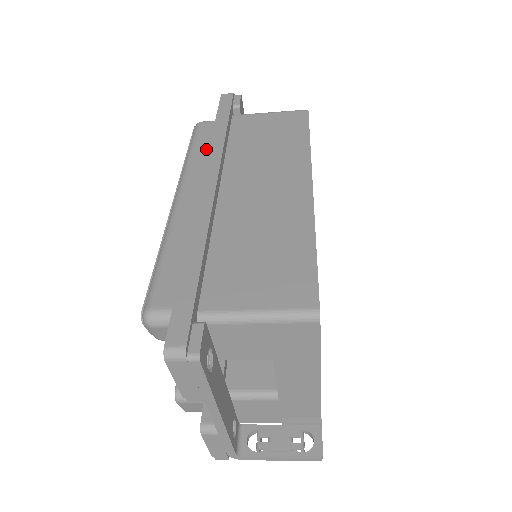
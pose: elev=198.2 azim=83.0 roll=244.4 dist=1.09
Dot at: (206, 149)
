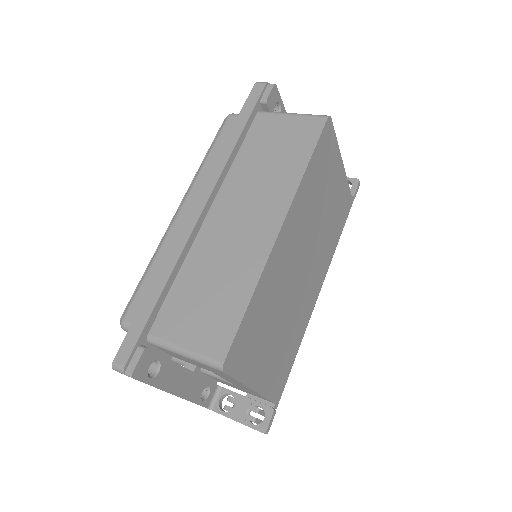
Dot at: occluded
